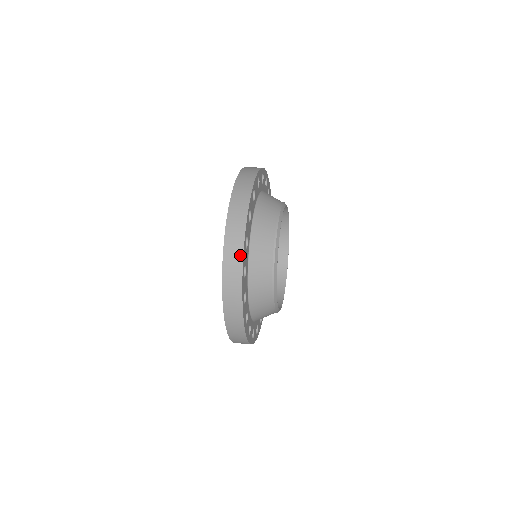
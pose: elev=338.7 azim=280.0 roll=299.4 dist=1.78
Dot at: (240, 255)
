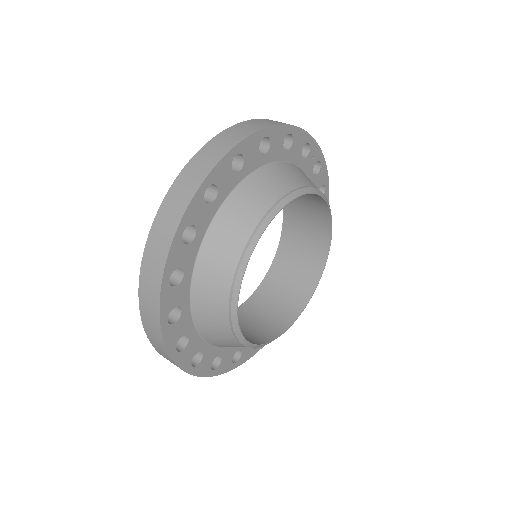
Dot at: (186, 201)
